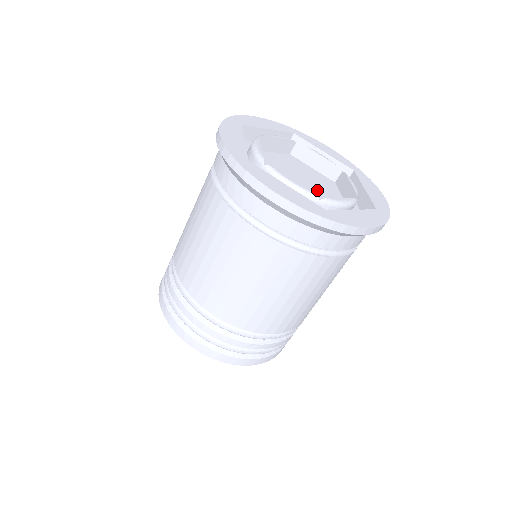
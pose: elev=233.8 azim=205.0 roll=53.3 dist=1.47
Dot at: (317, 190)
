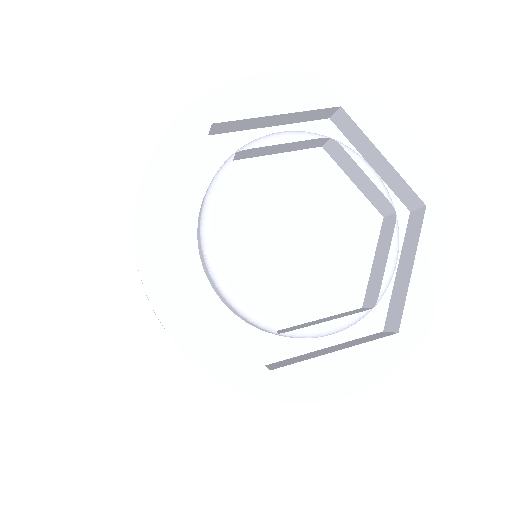
Dot at: (326, 224)
